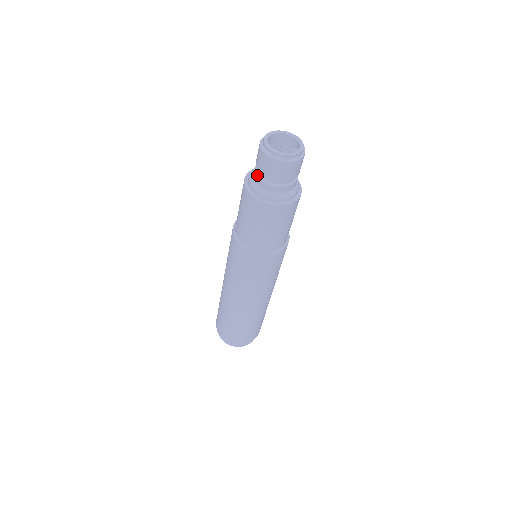
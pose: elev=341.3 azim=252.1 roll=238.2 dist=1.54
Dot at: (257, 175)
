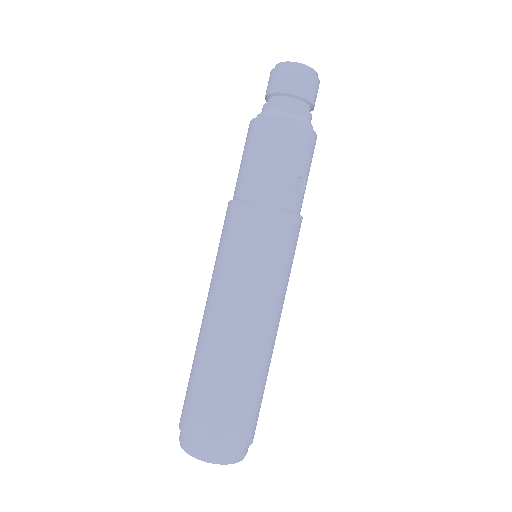
Dot at: occluded
